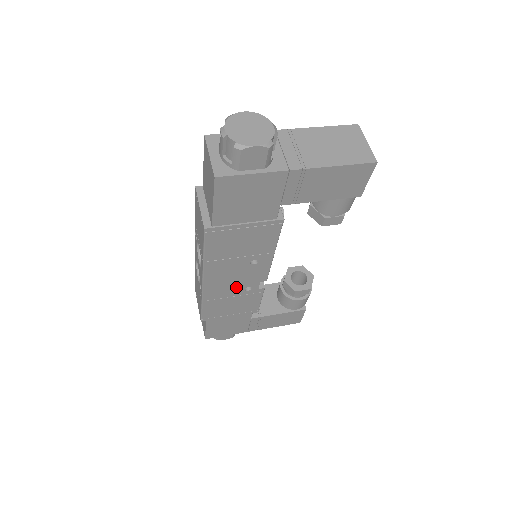
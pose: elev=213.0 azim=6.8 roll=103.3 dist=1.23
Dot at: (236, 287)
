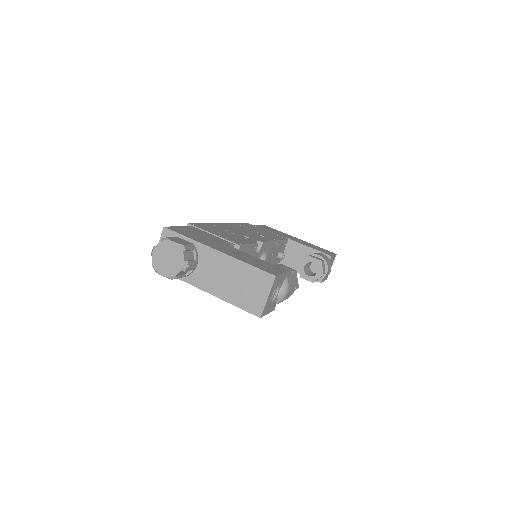
Dot at: occluded
